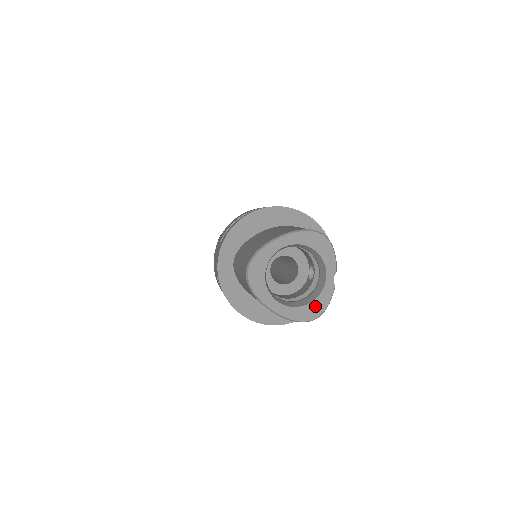
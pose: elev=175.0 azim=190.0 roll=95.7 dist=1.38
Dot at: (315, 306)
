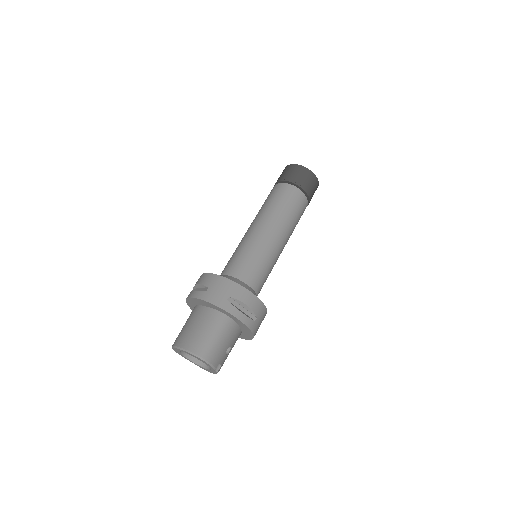
Dot at: (210, 371)
